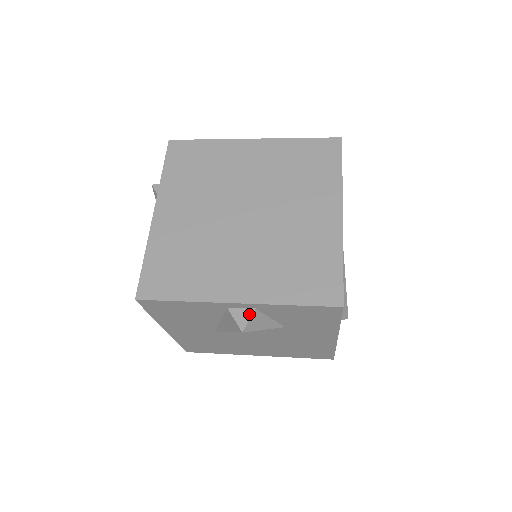
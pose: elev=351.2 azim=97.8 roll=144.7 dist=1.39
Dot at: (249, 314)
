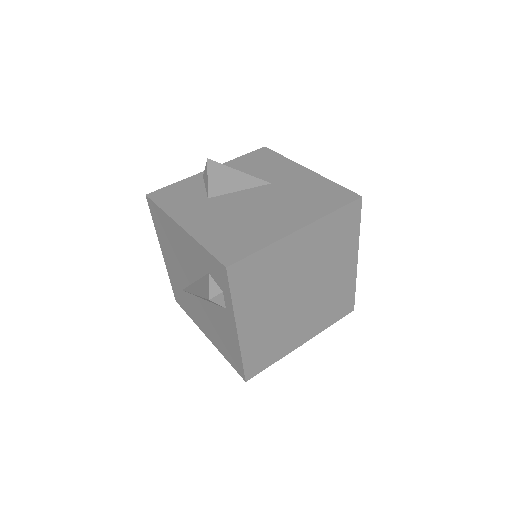
Dot at: occluded
